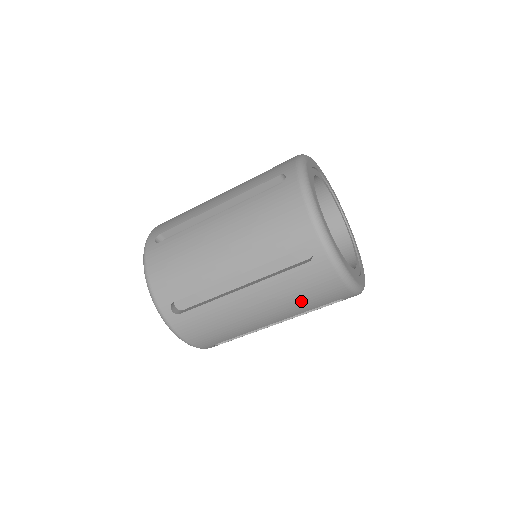
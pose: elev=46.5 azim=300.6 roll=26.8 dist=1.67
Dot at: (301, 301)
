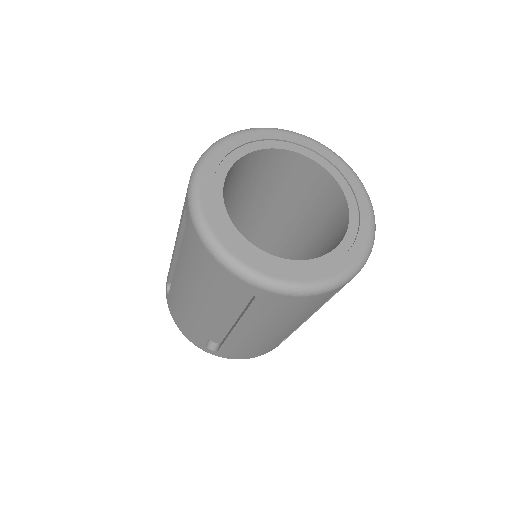
Dot at: (204, 283)
